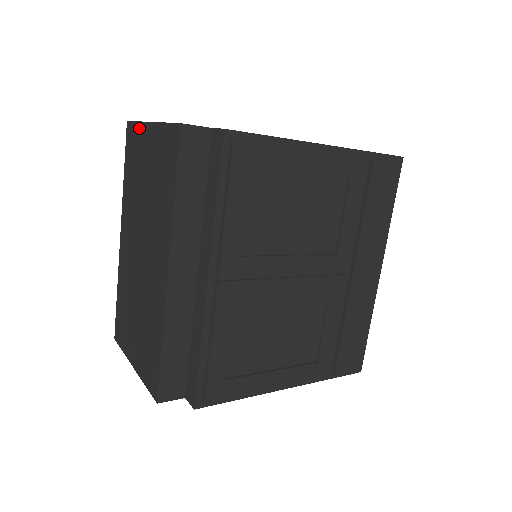
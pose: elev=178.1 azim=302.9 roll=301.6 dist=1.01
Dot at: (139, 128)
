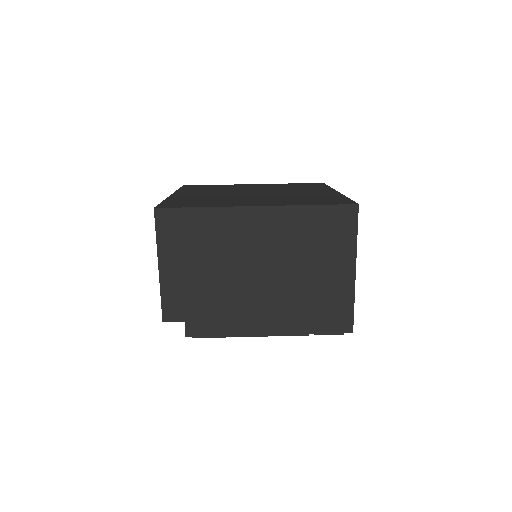
Dot at: (157, 242)
